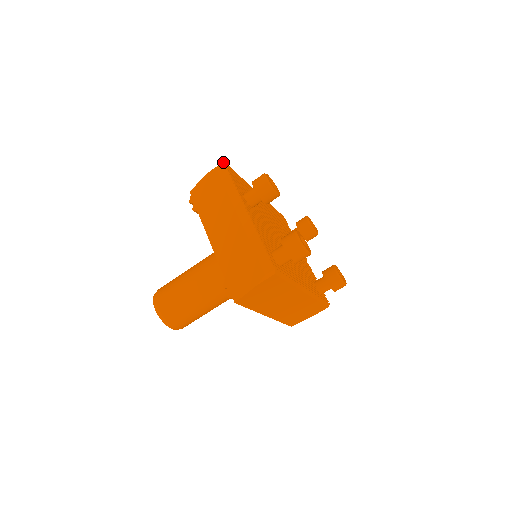
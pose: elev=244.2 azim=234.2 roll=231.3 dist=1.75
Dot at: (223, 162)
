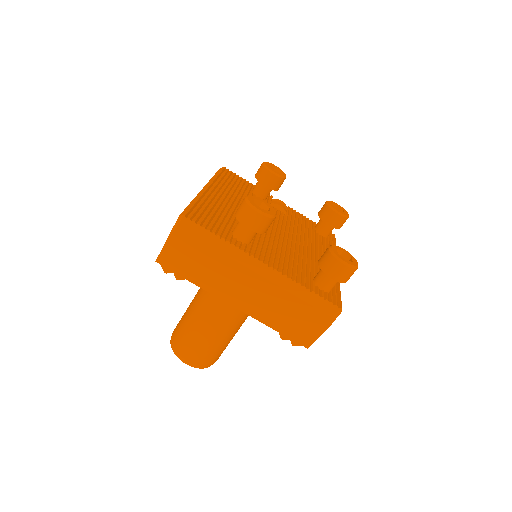
Dot at: (183, 217)
